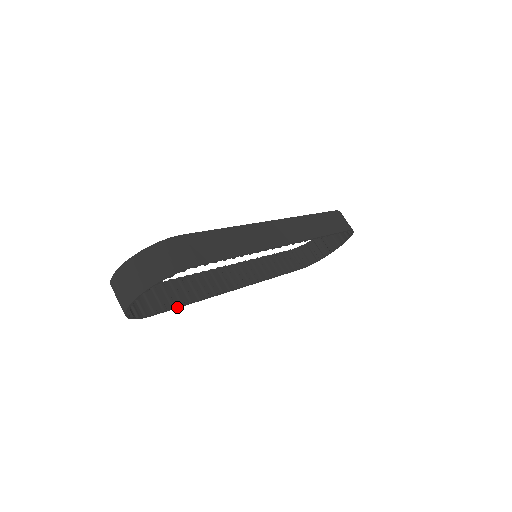
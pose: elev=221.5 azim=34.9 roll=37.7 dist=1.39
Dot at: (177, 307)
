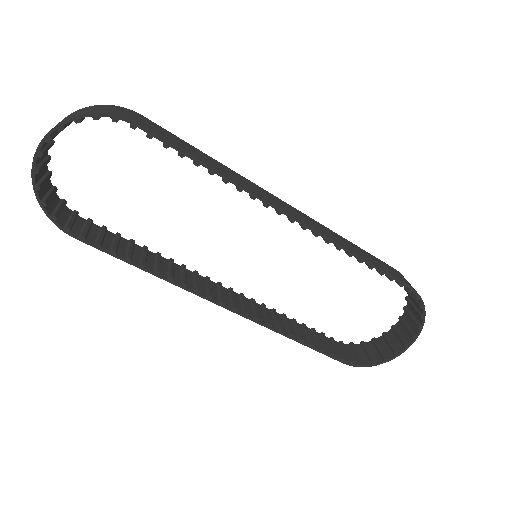
Dot at: (118, 256)
